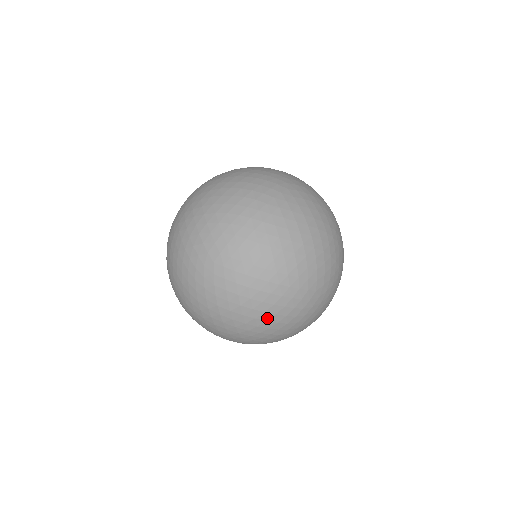
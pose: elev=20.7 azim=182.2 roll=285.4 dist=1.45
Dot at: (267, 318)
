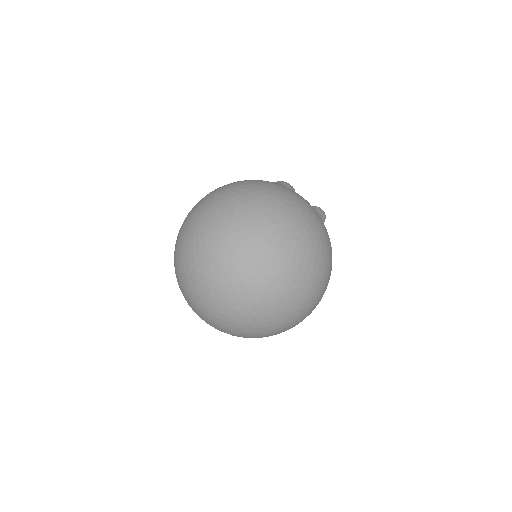
Dot at: occluded
